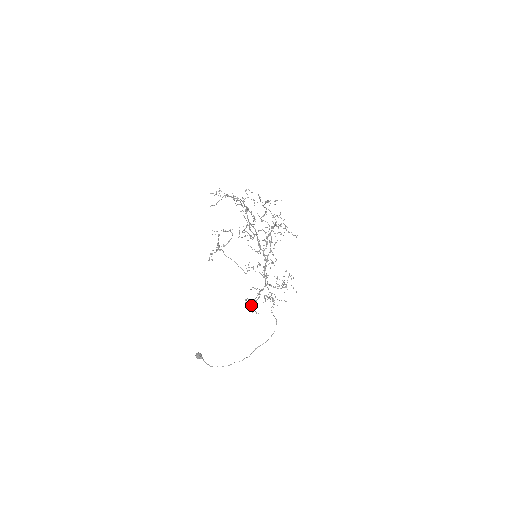
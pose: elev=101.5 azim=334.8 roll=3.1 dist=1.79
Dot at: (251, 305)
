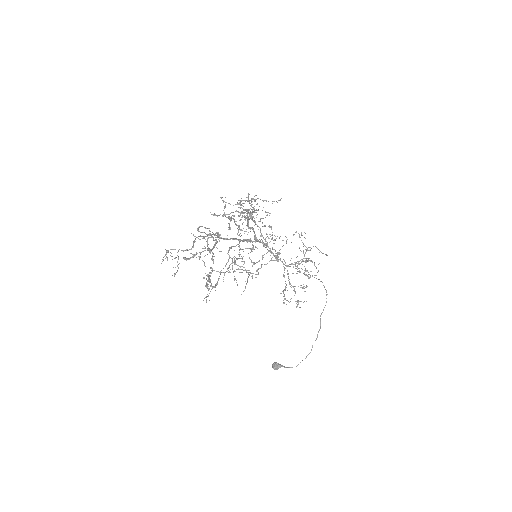
Dot at: (290, 299)
